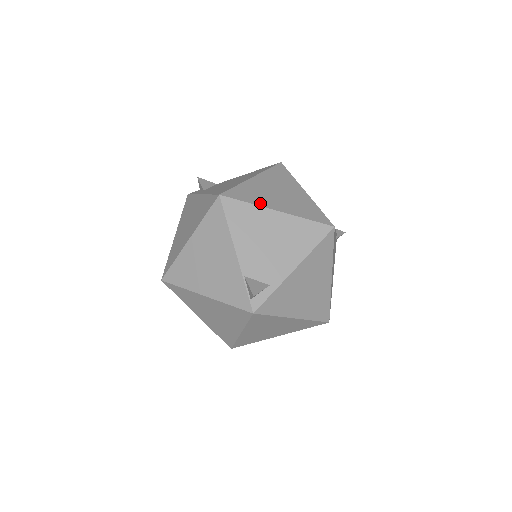
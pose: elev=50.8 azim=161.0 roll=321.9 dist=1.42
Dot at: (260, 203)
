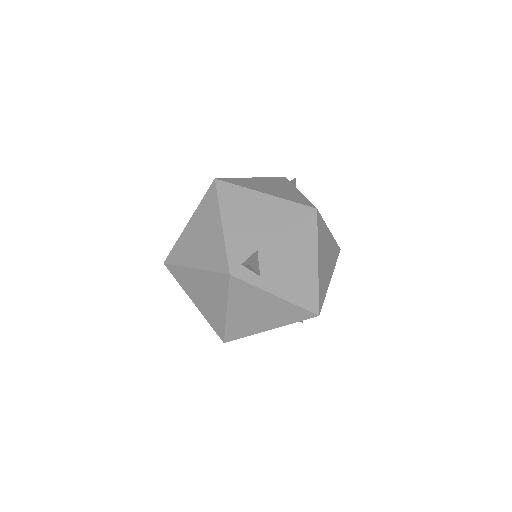
Dot at: (327, 288)
